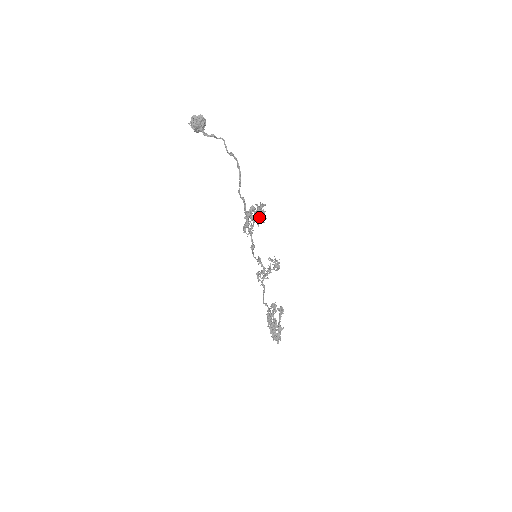
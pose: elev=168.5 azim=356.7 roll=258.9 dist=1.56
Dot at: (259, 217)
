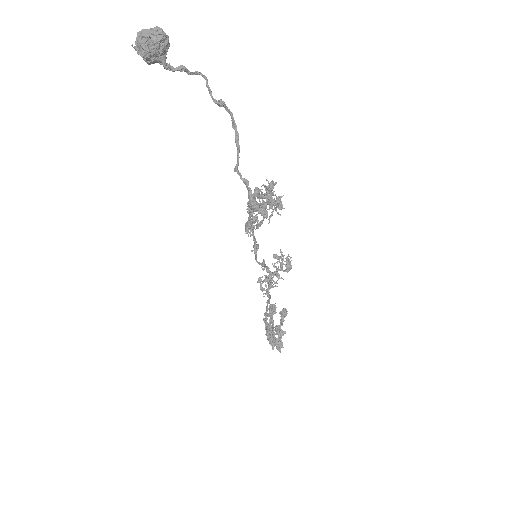
Dot at: (270, 206)
